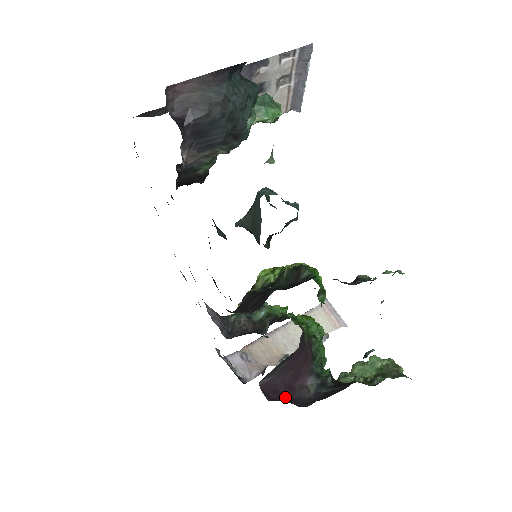
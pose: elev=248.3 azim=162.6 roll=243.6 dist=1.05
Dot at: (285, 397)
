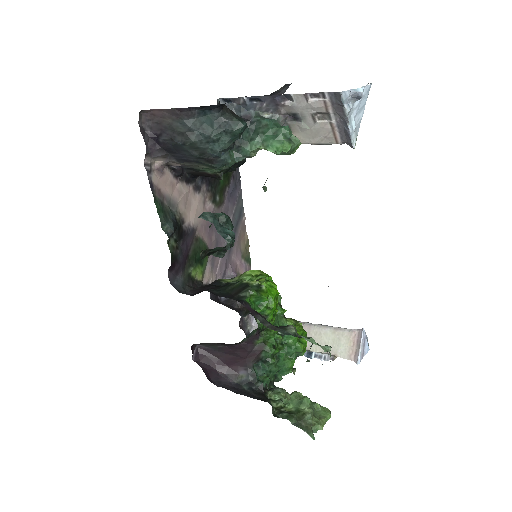
Dot at: (211, 368)
